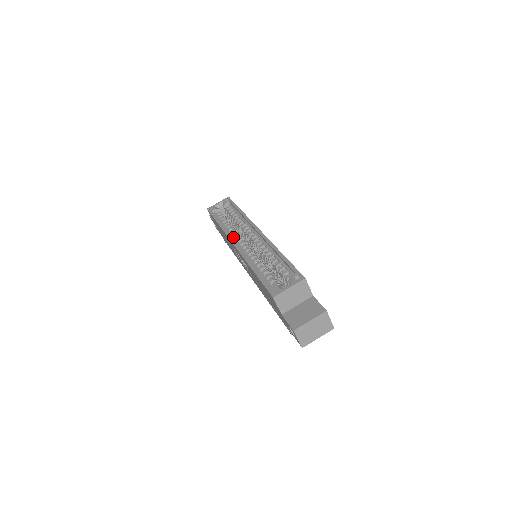
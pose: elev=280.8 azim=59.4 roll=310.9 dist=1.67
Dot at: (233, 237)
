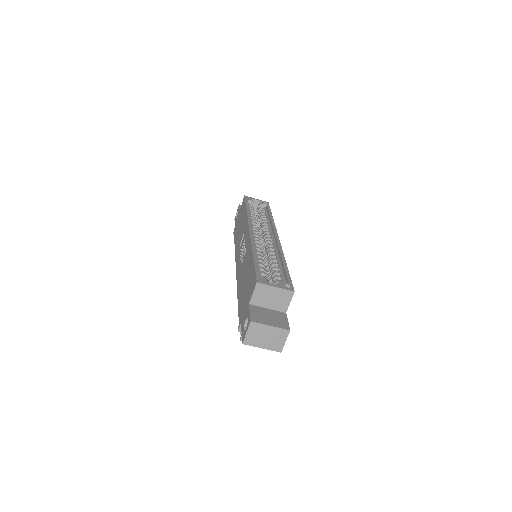
Dot at: (252, 226)
